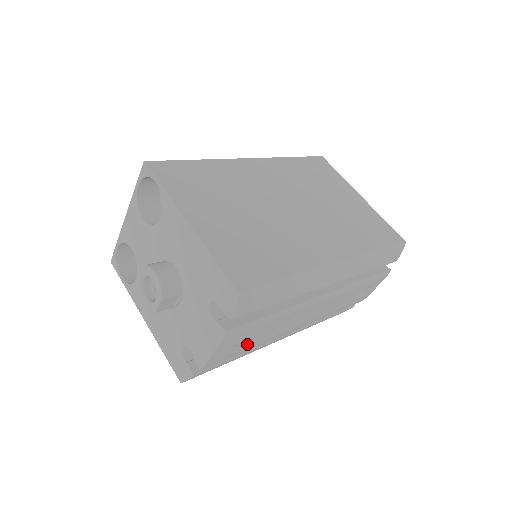
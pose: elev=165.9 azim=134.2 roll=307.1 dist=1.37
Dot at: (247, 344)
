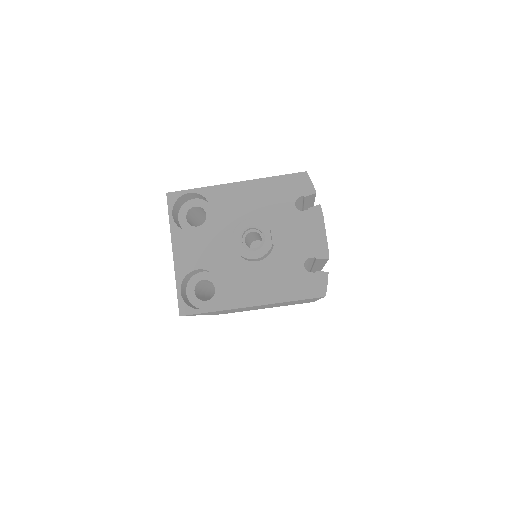
Dot at: occluded
